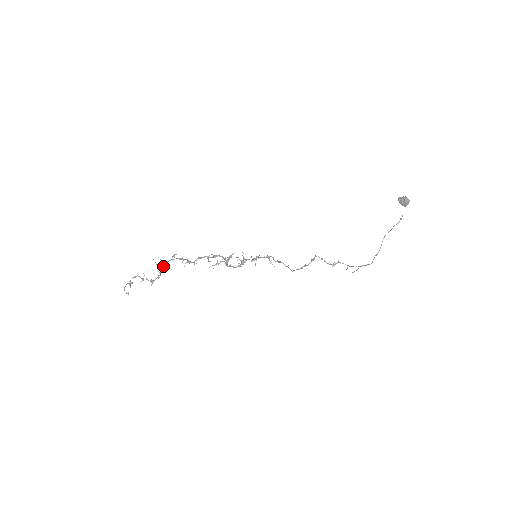
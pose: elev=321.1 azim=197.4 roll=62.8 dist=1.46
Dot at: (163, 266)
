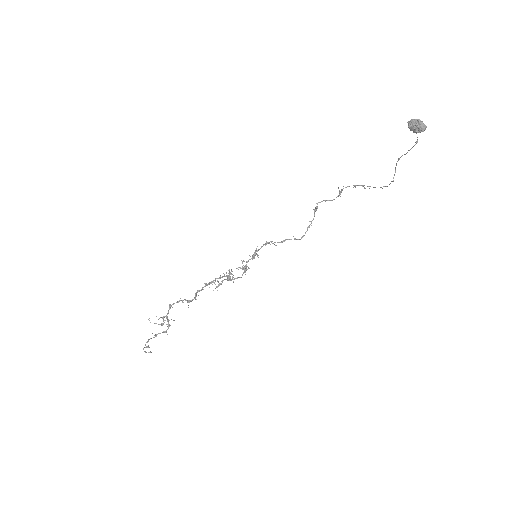
Dot at: occluded
